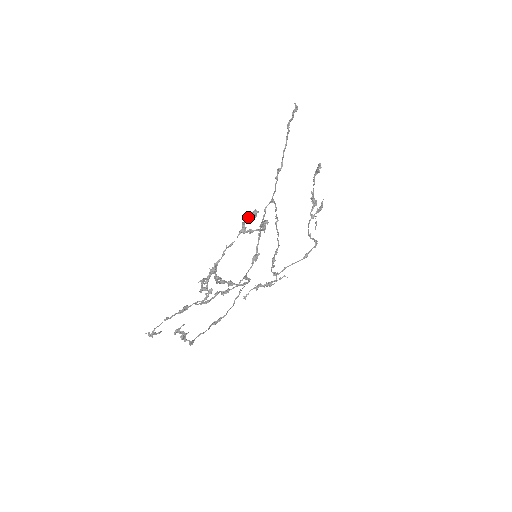
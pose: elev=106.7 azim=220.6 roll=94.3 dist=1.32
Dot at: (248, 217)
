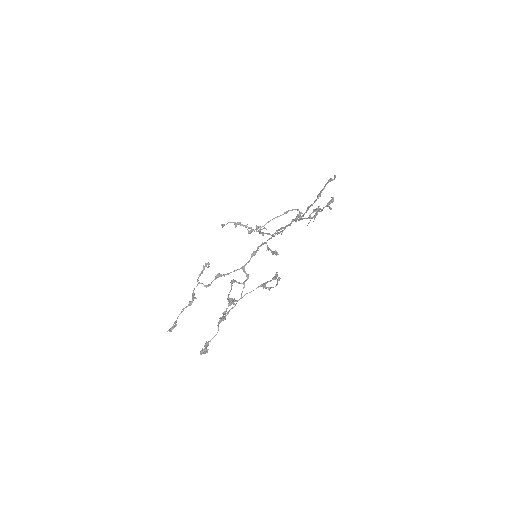
Dot at: (270, 281)
